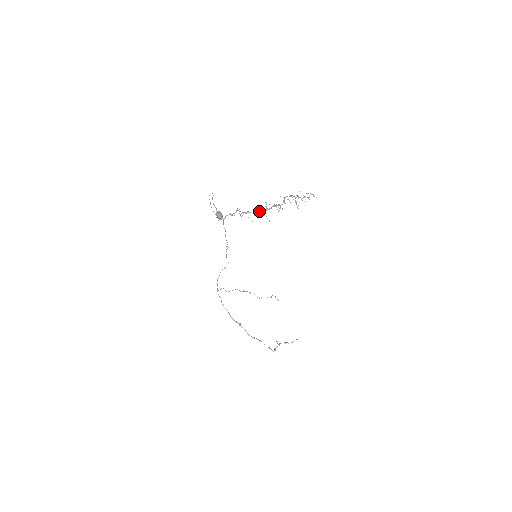
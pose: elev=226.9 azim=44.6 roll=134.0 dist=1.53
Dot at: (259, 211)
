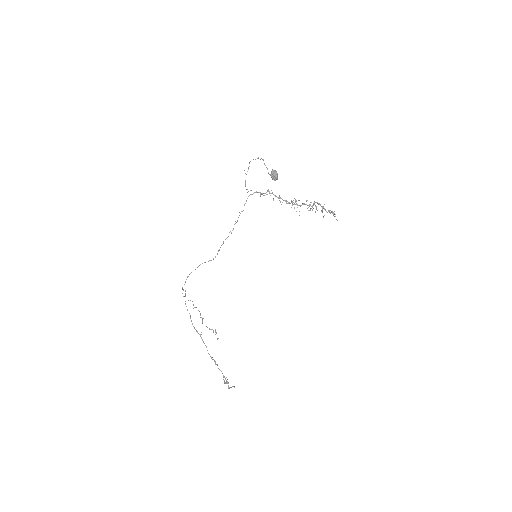
Dot at: (289, 202)
